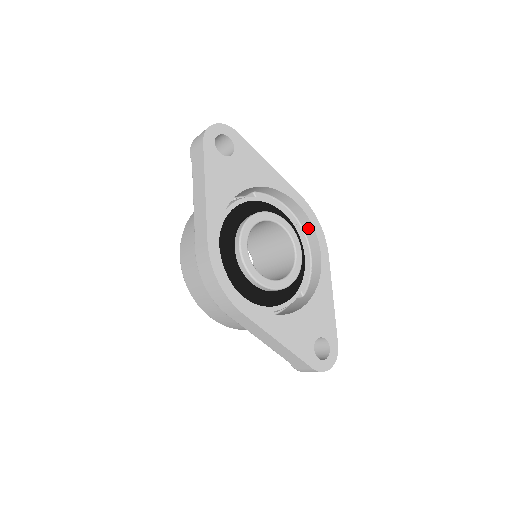
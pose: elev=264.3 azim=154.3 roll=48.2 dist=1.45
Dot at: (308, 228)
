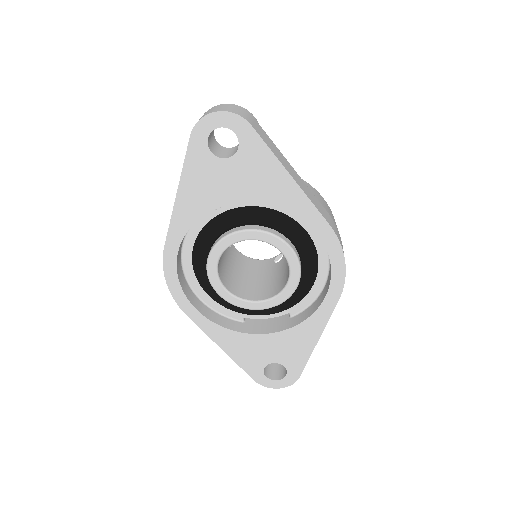
Dot at: occluded
